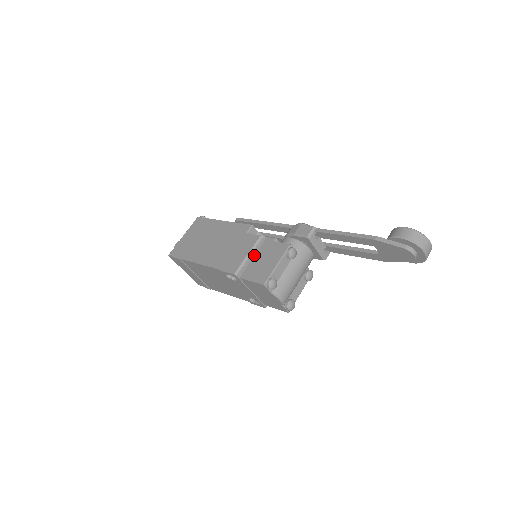
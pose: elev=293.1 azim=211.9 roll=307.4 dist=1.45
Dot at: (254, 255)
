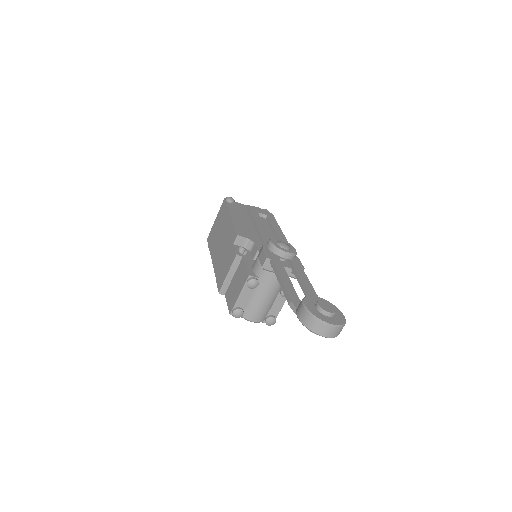
Dot at: (234, 273)
